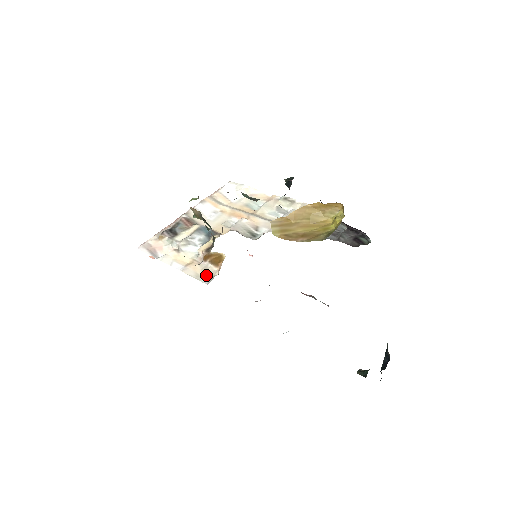
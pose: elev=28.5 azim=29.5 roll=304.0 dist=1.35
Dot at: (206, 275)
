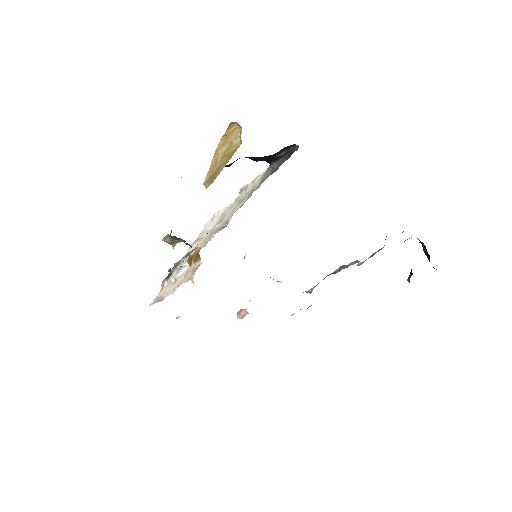
Dot at: (193, 272)
